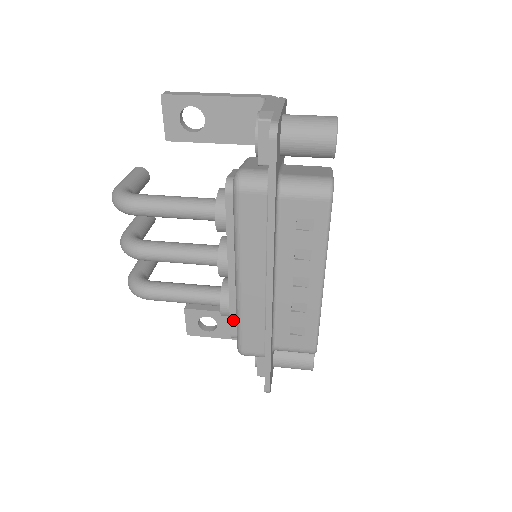
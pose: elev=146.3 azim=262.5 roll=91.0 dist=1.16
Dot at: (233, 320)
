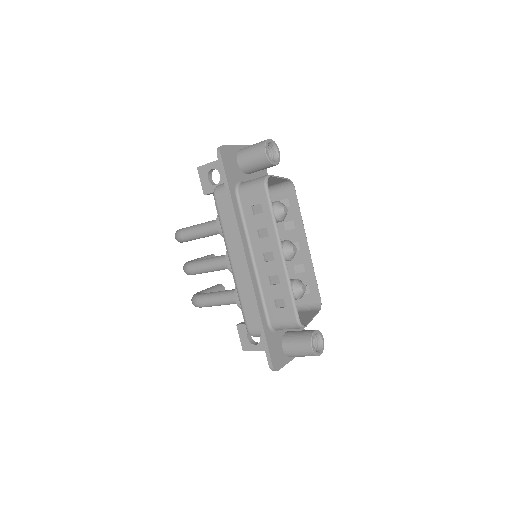
Dot at: occluded
